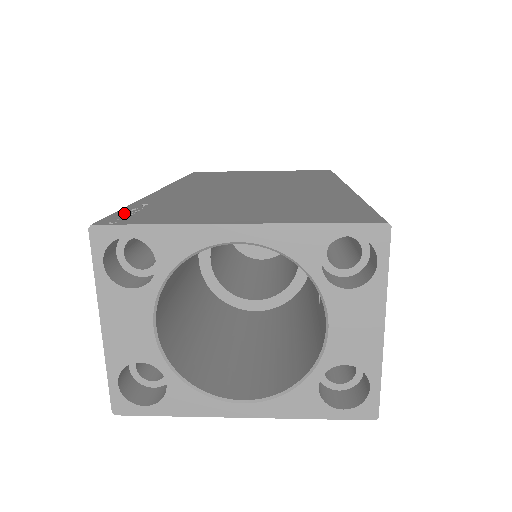
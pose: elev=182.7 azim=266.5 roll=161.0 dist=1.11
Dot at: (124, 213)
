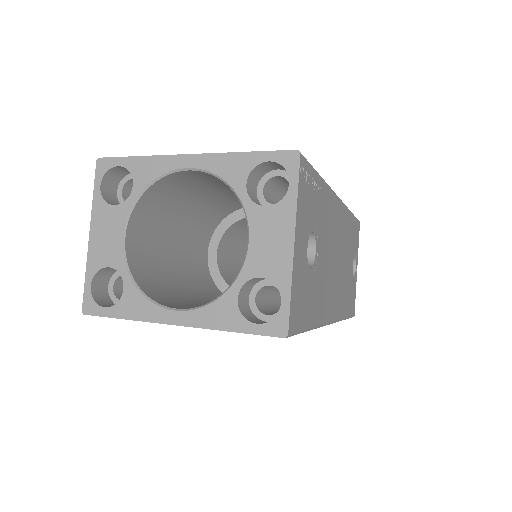
Dot at: occluded
